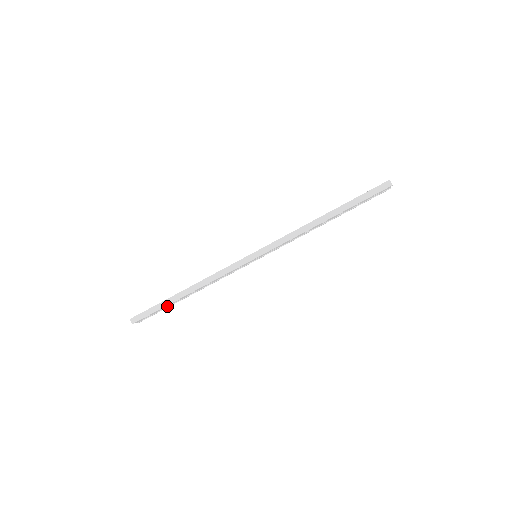
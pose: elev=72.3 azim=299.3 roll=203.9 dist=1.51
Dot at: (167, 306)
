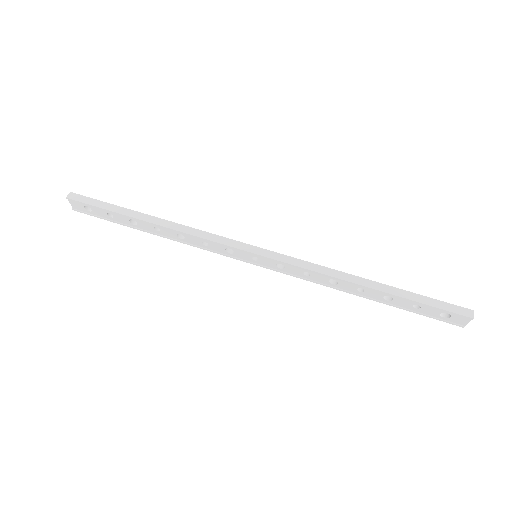
Dot at: (117, 220)
